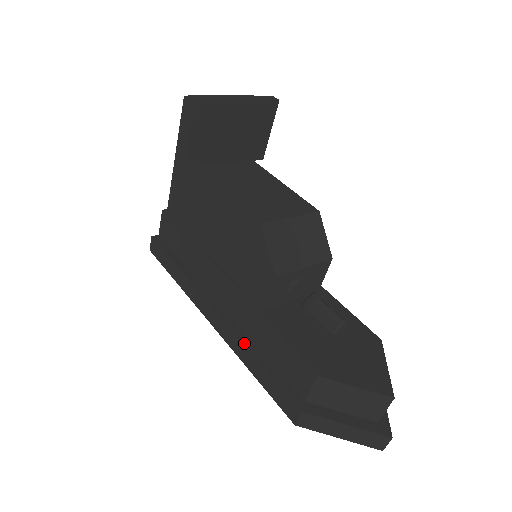
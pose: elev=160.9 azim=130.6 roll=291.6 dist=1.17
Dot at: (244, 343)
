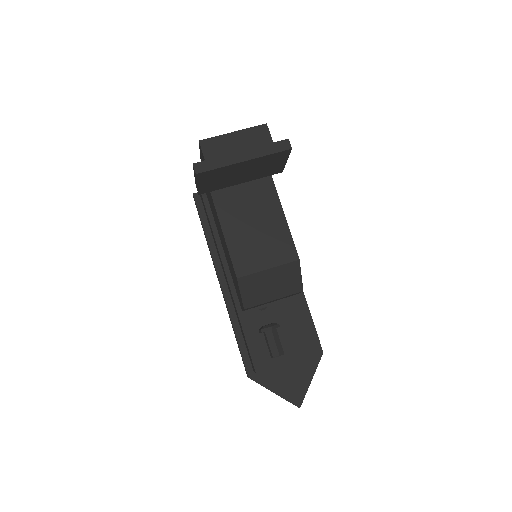
Dot at: (231, 317)
